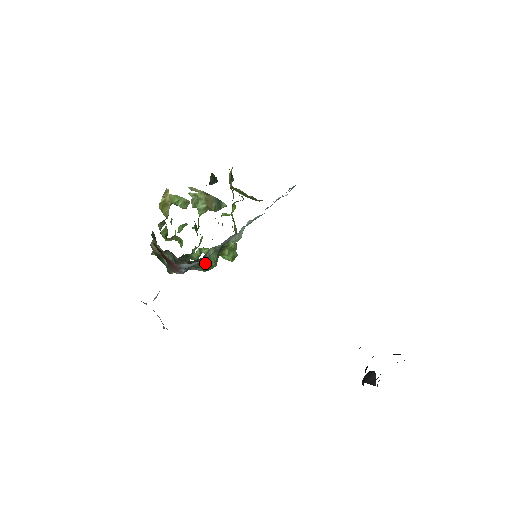
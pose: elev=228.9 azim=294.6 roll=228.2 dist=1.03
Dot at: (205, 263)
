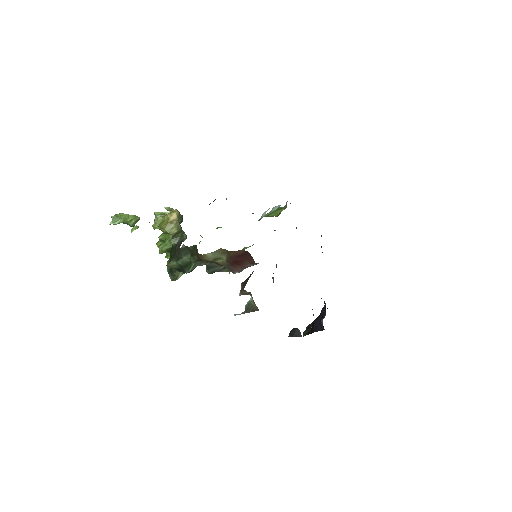
Dot at: occluded
